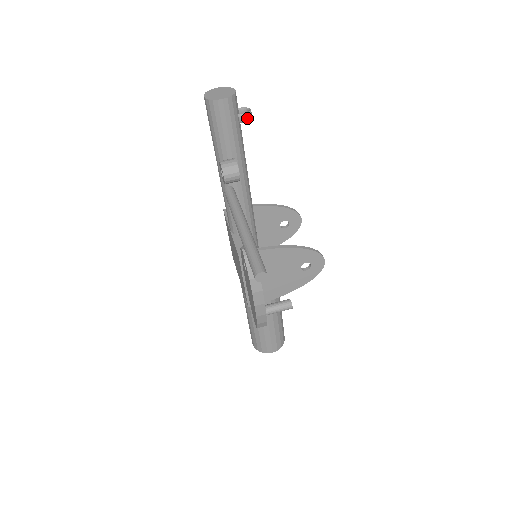
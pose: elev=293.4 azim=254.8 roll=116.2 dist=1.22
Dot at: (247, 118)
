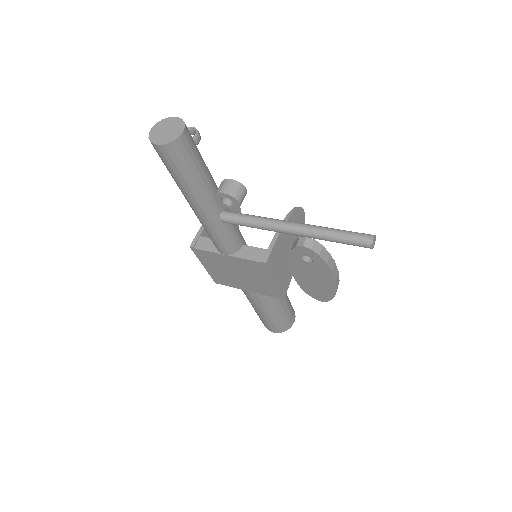
Dot at: (199, 136)
